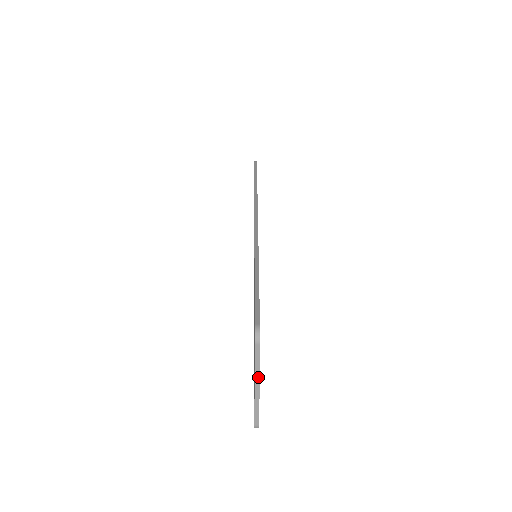
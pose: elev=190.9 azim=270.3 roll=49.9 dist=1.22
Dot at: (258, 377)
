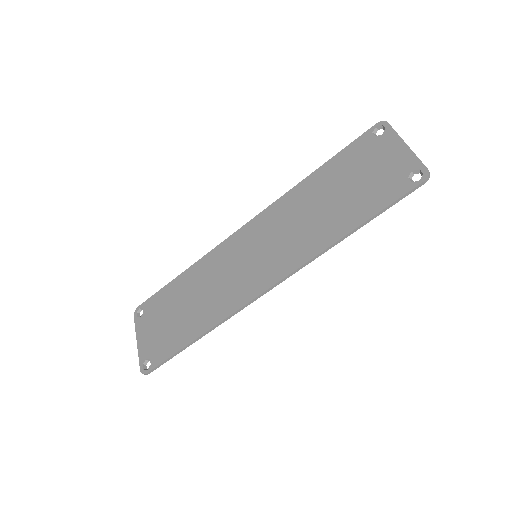
Dot at: (403, 140)
